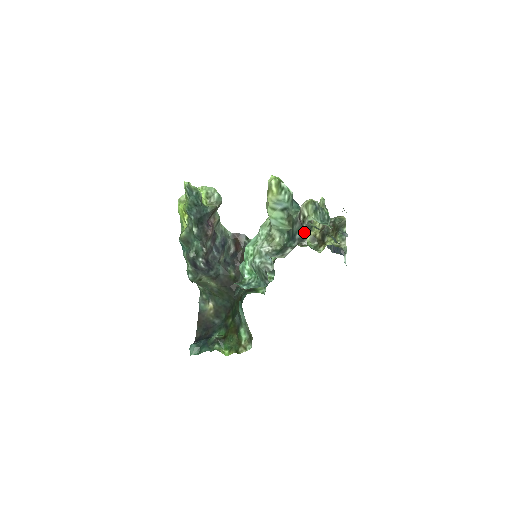
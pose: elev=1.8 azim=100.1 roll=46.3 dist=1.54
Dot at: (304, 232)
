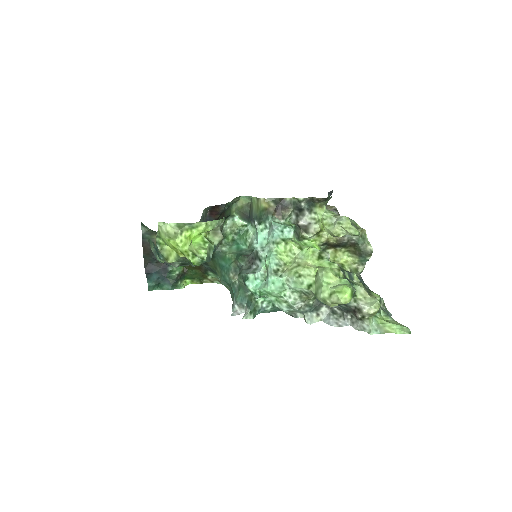
Dot at: (351, 312)
